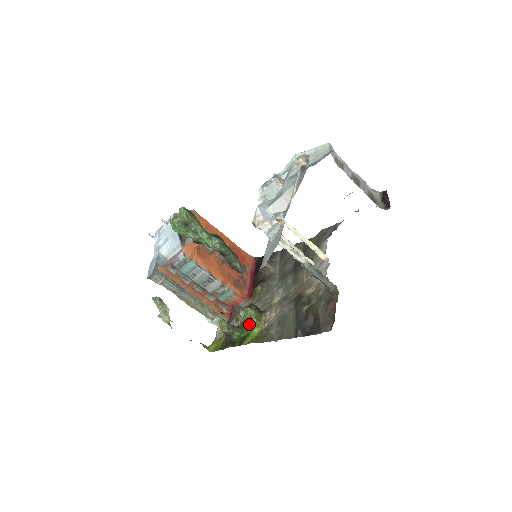
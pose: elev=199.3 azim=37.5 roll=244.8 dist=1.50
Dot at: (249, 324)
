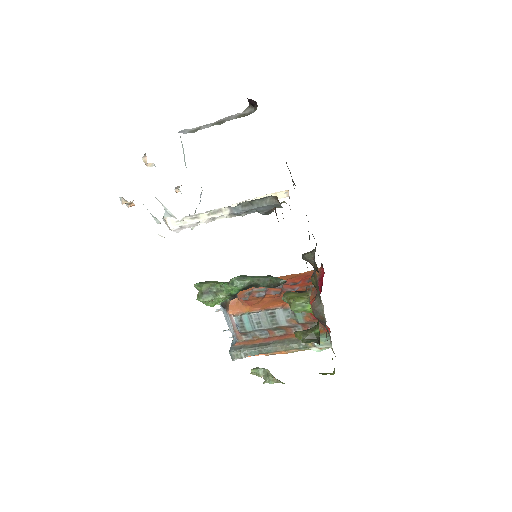
Dot at: (292, 309)
